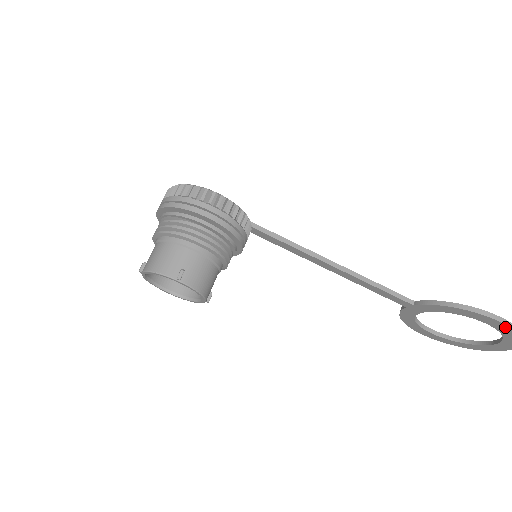
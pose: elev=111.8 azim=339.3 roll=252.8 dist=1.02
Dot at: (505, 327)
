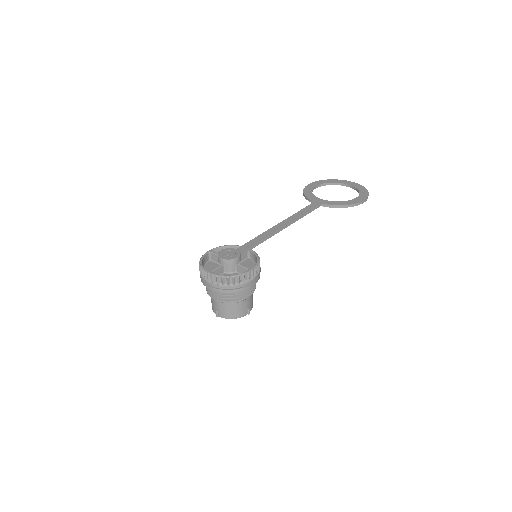
Dot at: occluded
